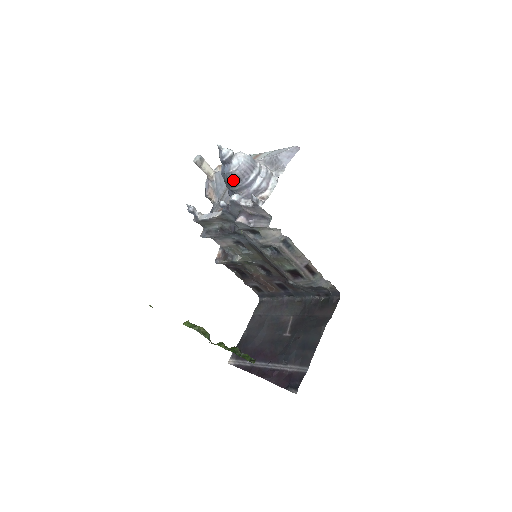
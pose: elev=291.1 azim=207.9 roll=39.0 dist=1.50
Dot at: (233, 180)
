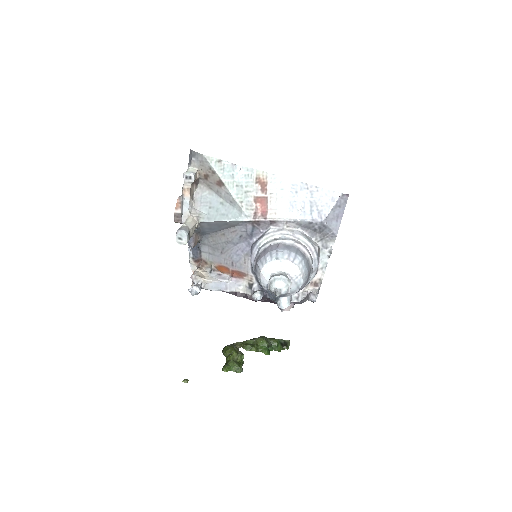
Dot at: occluded
